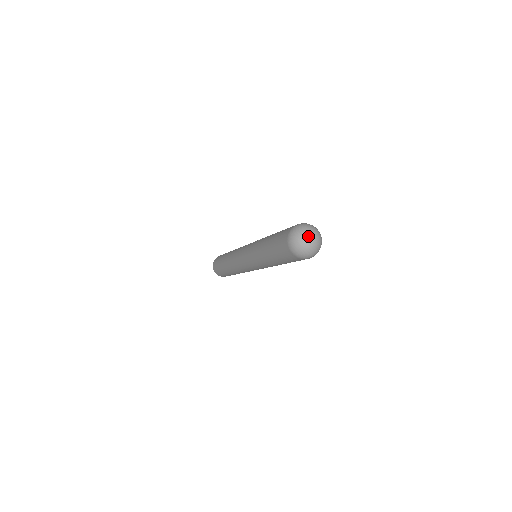
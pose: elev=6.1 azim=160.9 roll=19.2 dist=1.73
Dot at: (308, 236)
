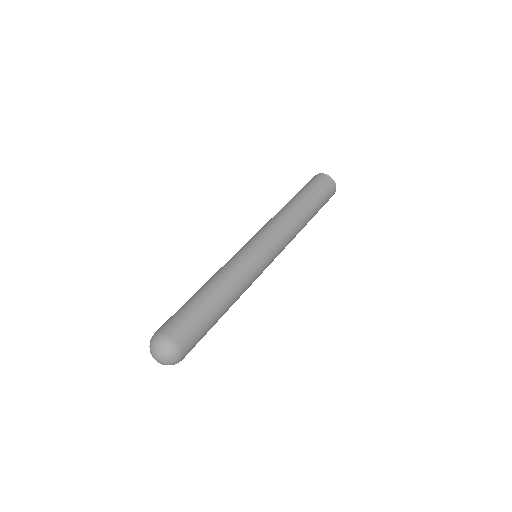
Dot at: (153, 355)
